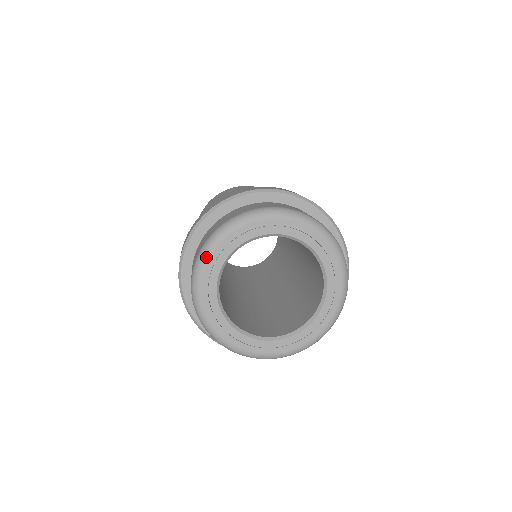
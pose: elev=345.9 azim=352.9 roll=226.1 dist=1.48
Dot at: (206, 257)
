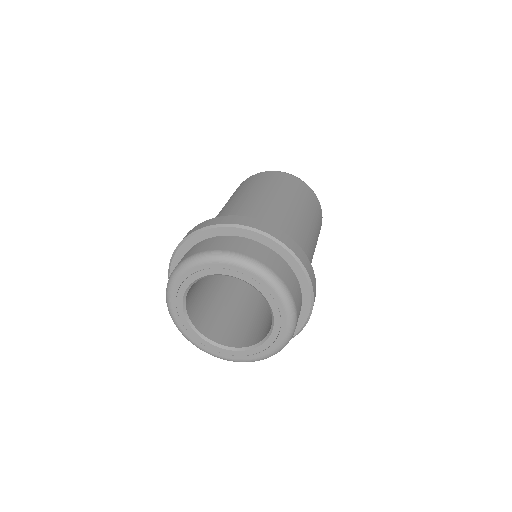
Dot at: (217, 260)
